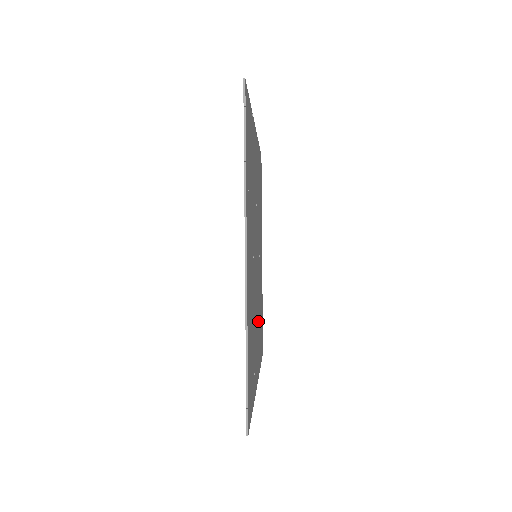
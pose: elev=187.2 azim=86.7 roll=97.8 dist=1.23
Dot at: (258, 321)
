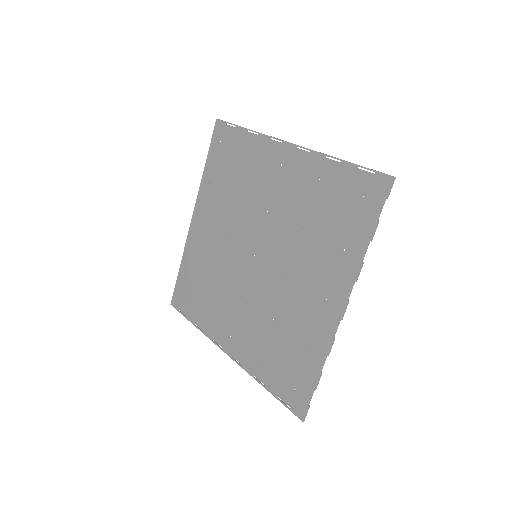
Dot at: (227, 301)
